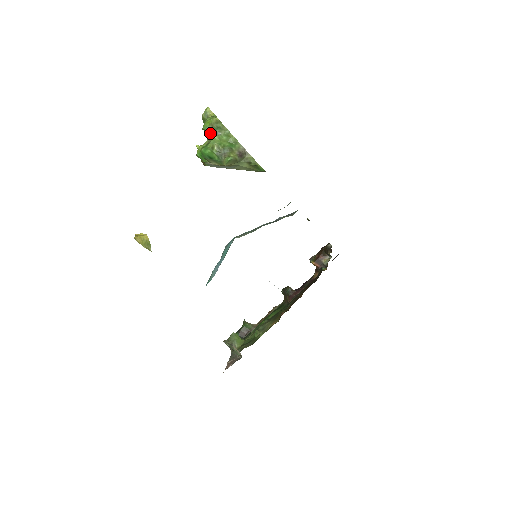
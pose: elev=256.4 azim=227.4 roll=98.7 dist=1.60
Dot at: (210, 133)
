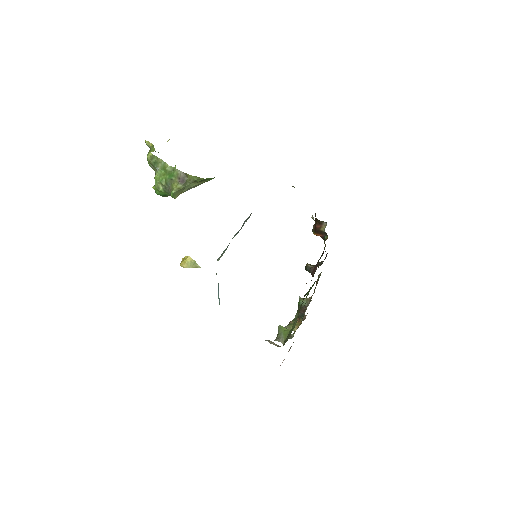
Dot at: (154, 170)
